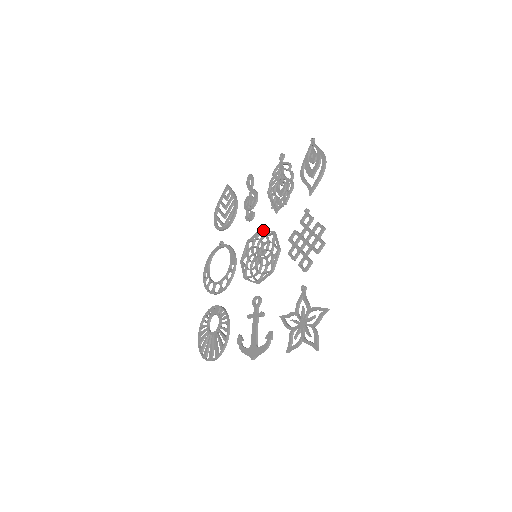
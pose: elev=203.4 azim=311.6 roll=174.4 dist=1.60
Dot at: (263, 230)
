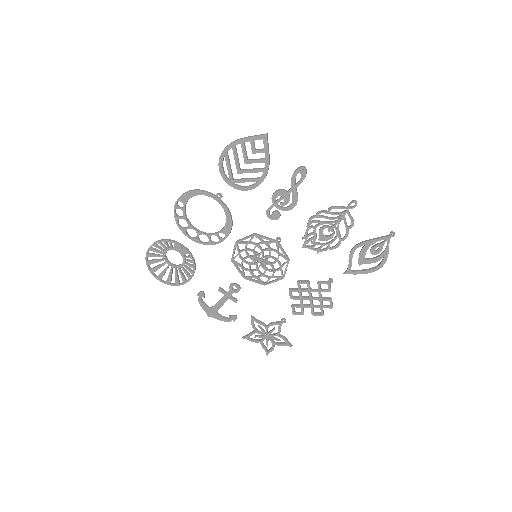
Dot at: (279, 247)
